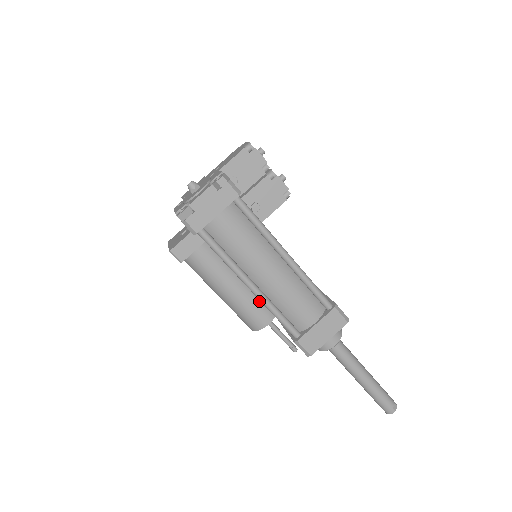
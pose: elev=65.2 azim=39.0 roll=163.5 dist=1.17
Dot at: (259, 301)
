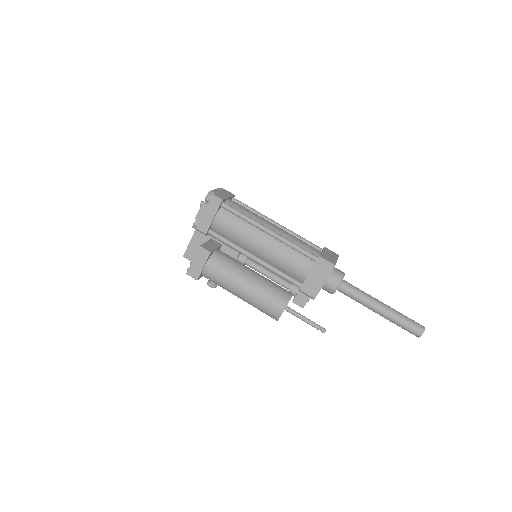
Dot at: occluded
